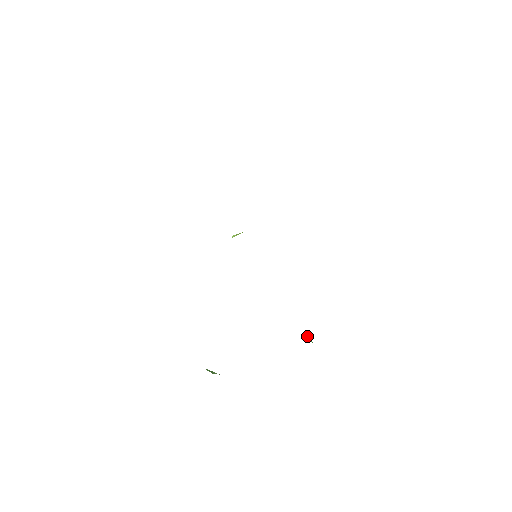
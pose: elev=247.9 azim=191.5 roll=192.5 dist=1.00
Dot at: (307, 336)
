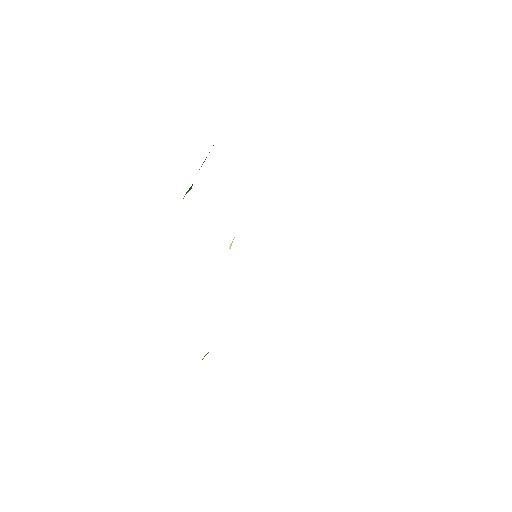
Dot at: occluded
